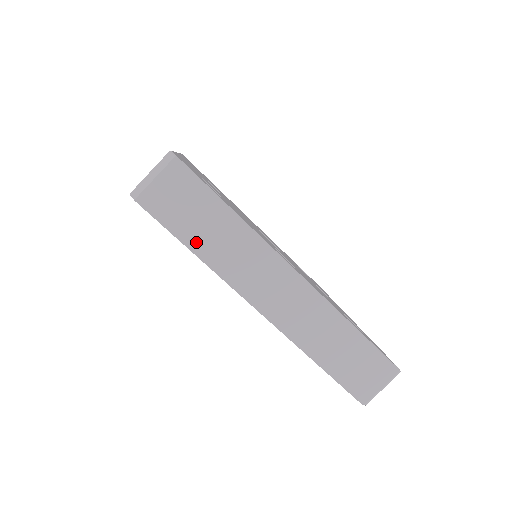
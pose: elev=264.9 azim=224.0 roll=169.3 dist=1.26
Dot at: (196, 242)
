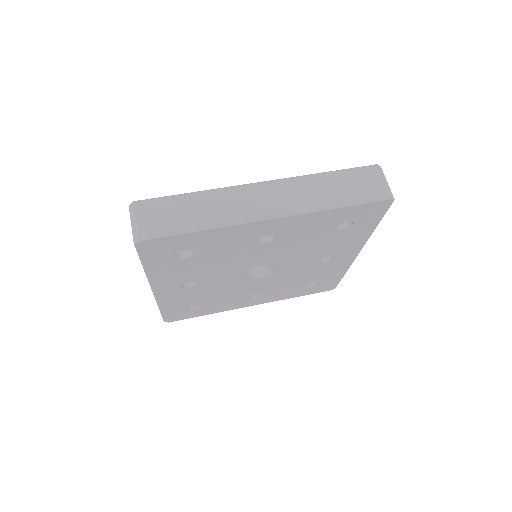
Dot at: (194, 224)
